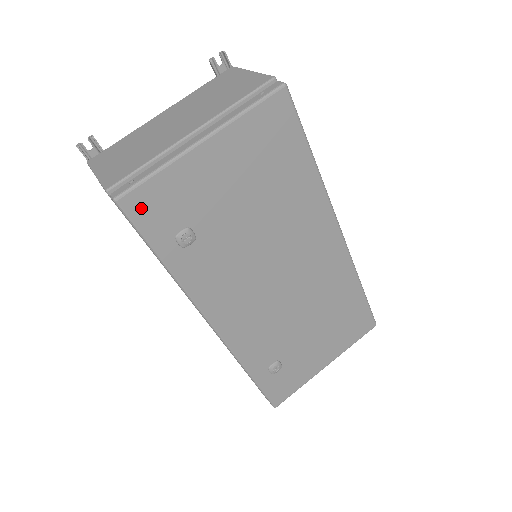
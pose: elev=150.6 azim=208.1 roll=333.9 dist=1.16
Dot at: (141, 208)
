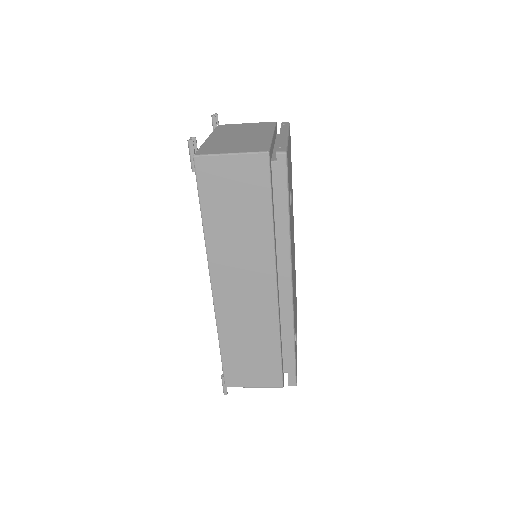
Dot at: occluded
